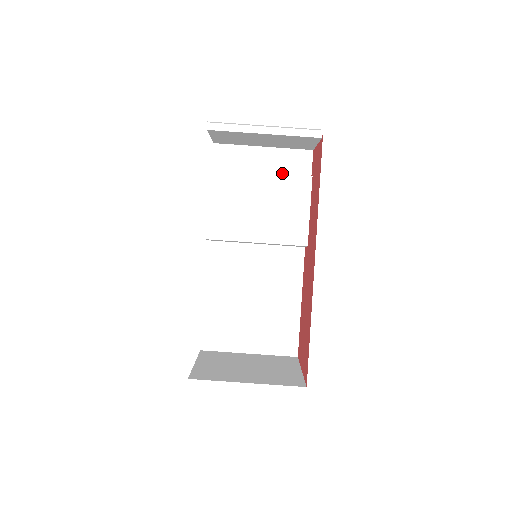
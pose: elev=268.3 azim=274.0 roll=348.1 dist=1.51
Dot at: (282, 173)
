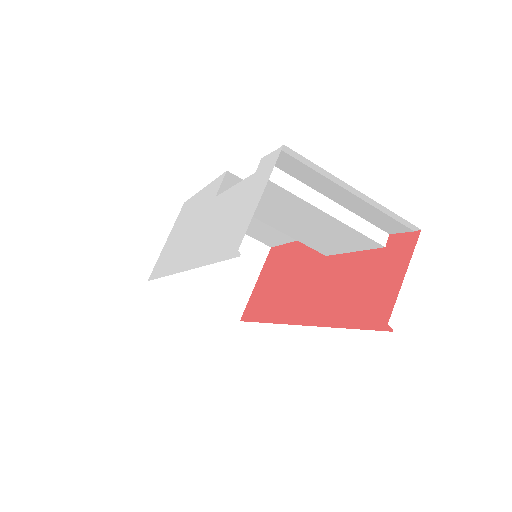
Dot at: (358, 213)
